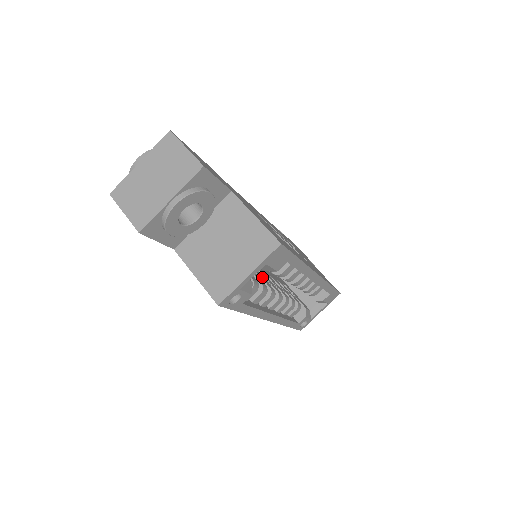
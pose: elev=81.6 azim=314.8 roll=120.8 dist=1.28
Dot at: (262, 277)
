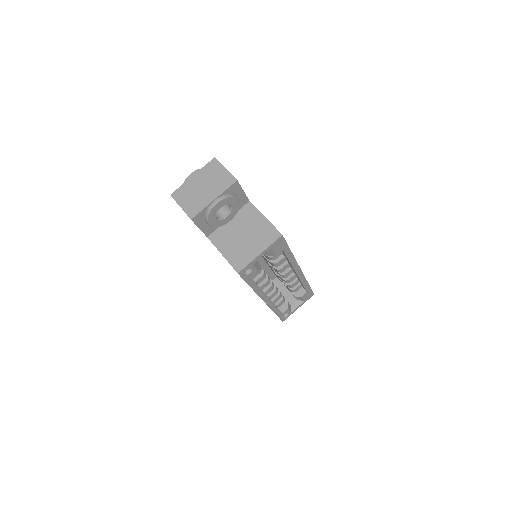
Dot at: occluded
